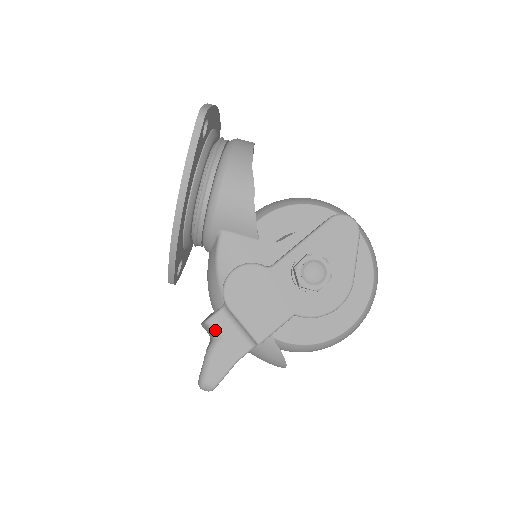
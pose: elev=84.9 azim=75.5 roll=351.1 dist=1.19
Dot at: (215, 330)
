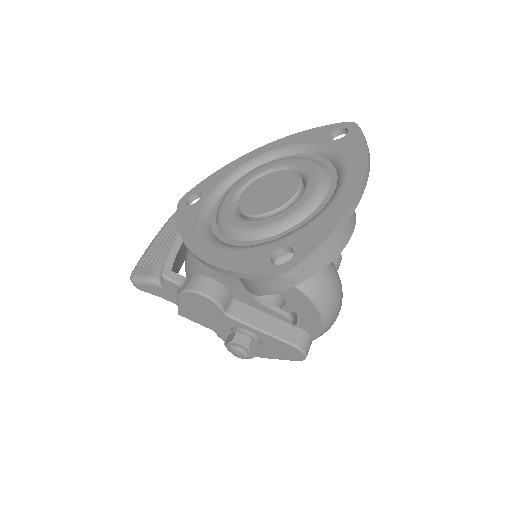
Dot at: (163, 283)
